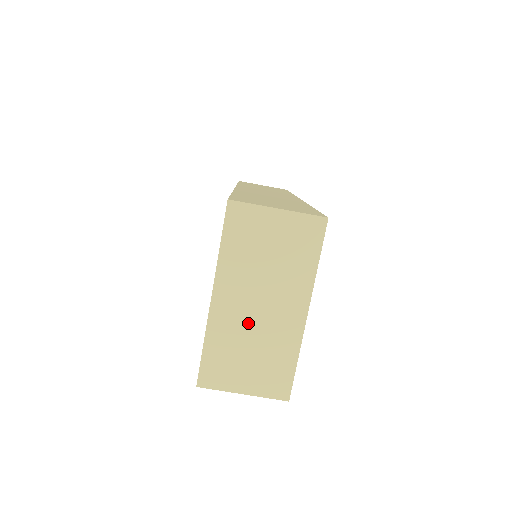
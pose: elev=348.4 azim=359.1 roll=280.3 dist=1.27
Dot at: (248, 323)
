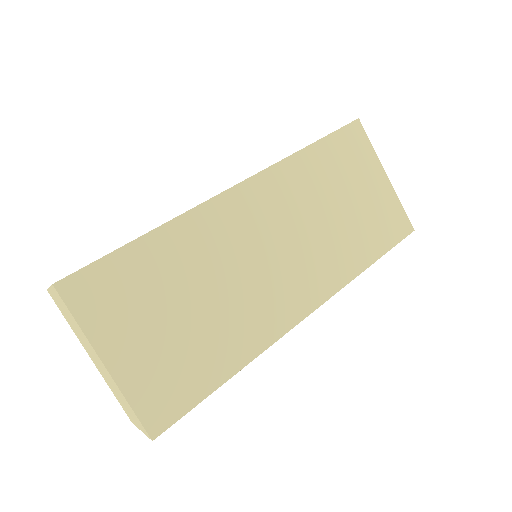
Dot at: (105, 375)
